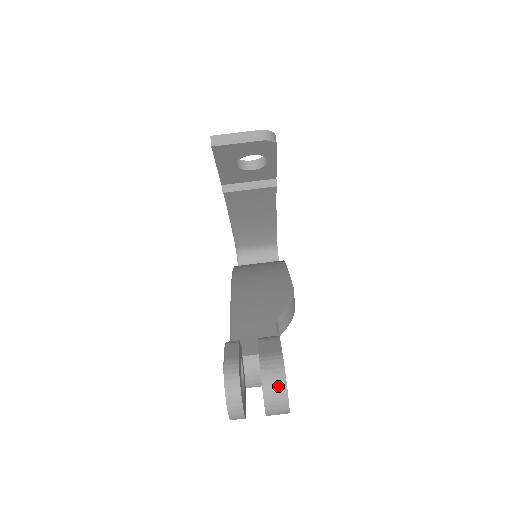
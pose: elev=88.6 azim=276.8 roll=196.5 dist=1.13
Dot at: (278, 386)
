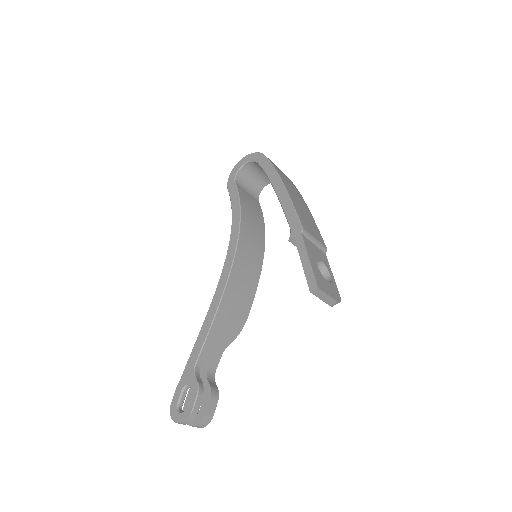
Dot at: (200, 427)
